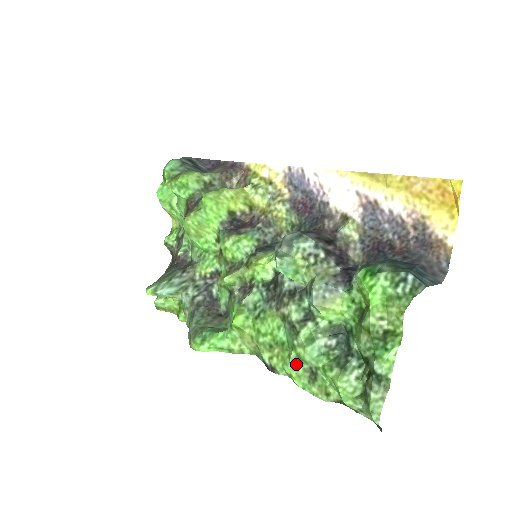
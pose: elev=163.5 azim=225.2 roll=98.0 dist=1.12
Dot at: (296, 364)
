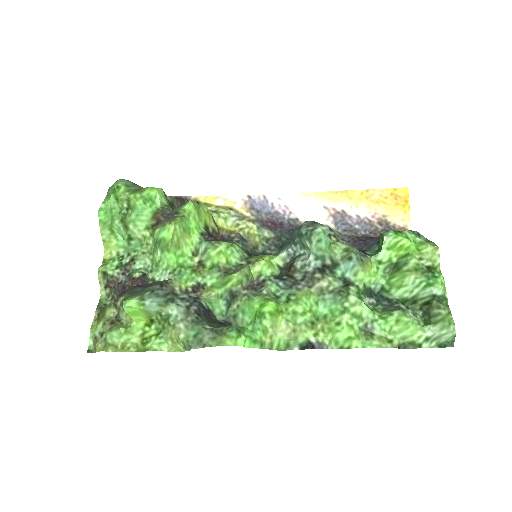
Dot at: (353, 324)
